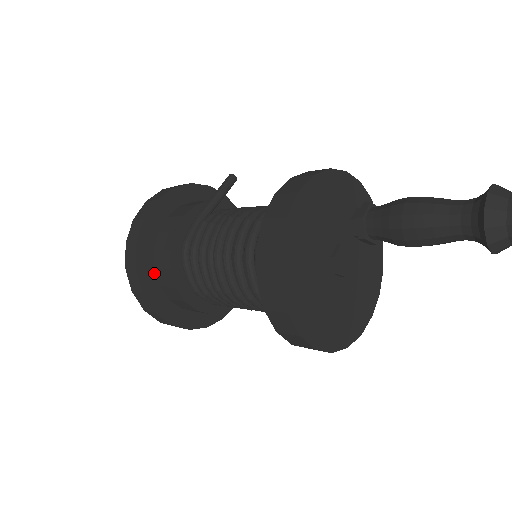
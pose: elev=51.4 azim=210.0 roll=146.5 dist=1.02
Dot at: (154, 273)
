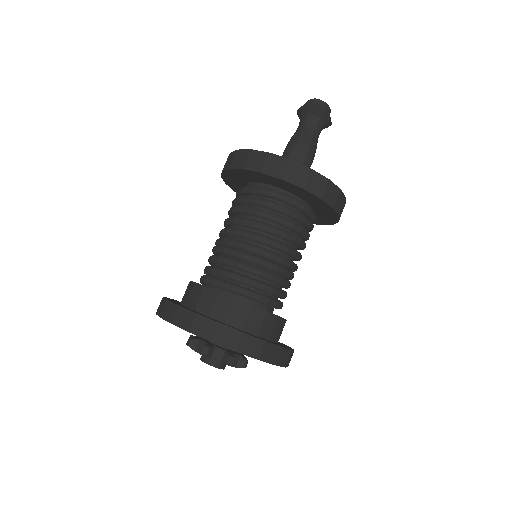
Dot at: (197, 312)
